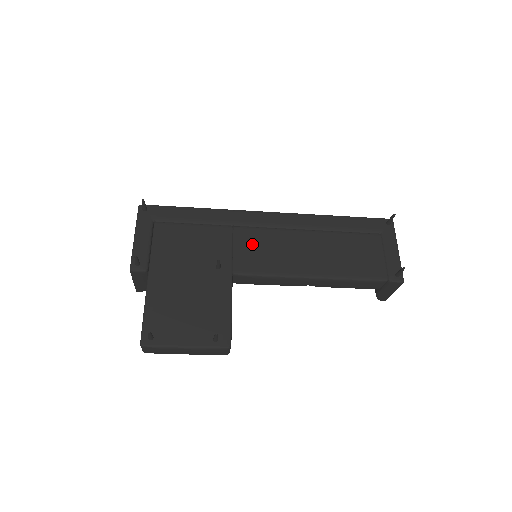
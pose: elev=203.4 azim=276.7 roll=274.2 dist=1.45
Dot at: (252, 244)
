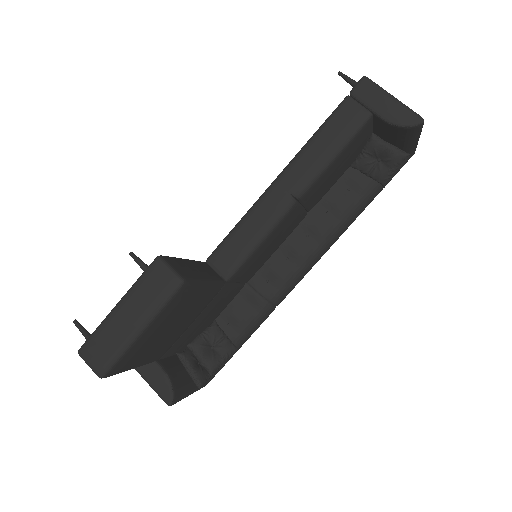
Dot at: occluded
